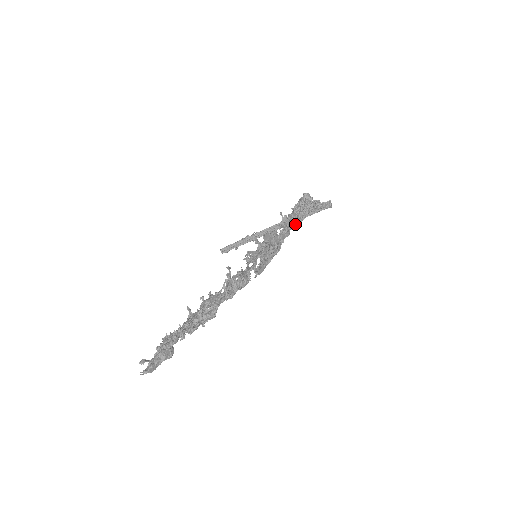
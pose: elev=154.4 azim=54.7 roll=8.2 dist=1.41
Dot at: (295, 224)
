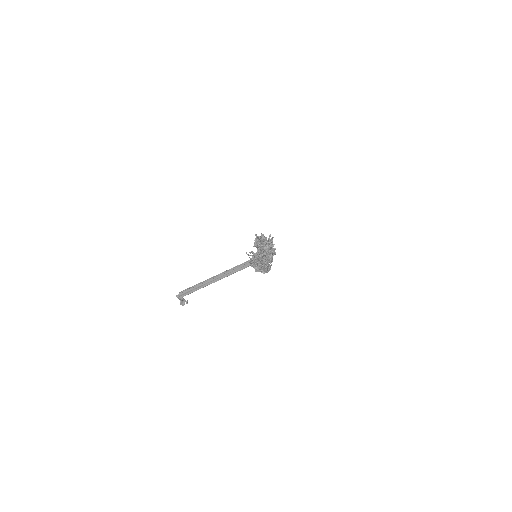
Dot at: occluded
